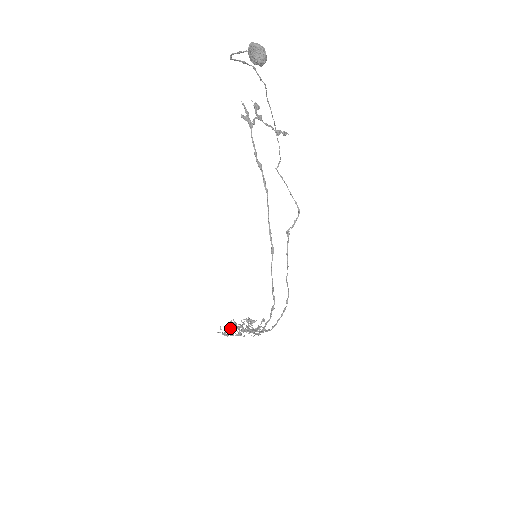
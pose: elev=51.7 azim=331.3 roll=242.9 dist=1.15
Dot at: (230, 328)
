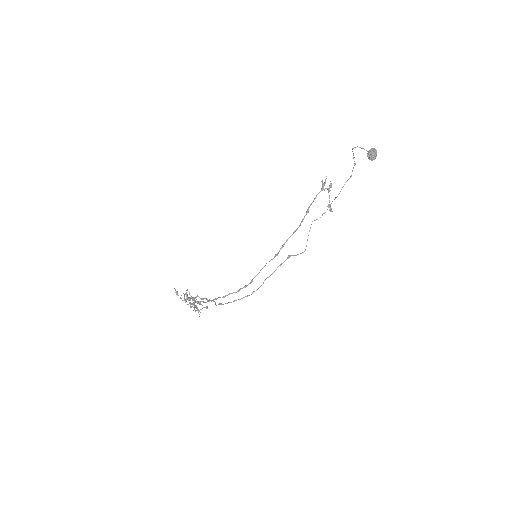
Dot at: (183, 293)
